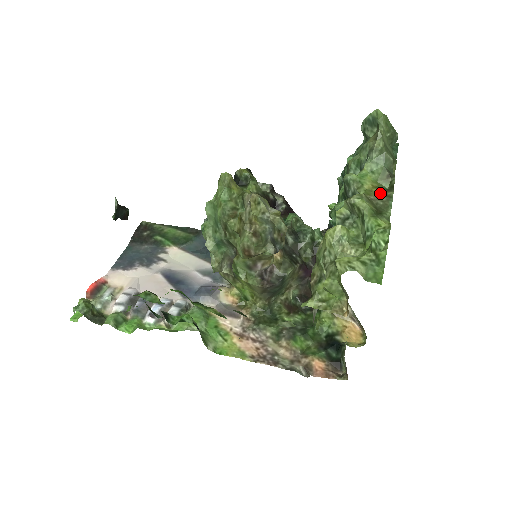
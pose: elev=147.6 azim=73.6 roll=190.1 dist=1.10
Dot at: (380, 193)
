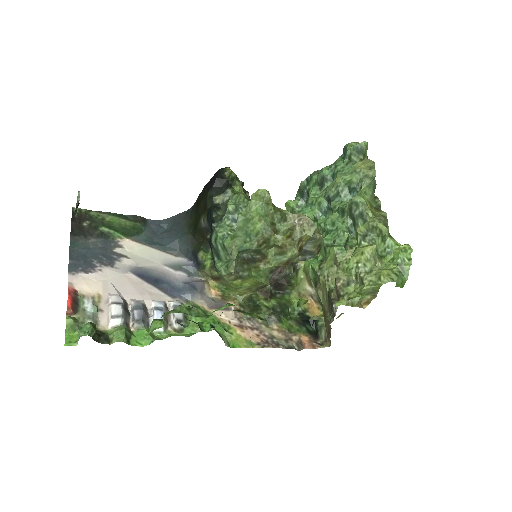
Dot at: (376, 212)
